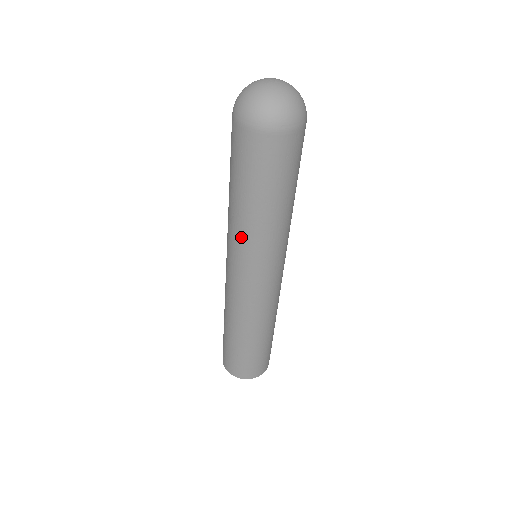
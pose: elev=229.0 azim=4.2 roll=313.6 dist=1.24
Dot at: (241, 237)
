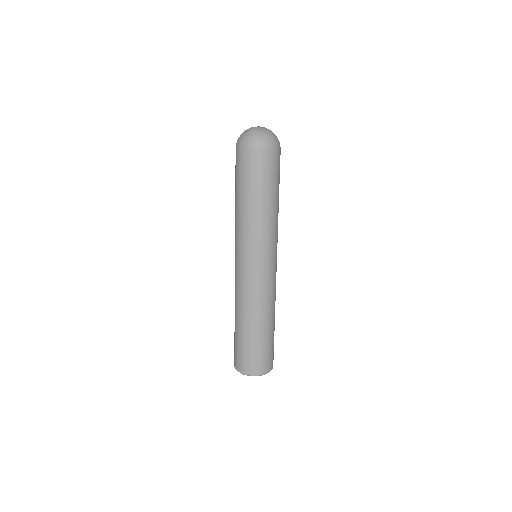
Dot at: (263, 231)
